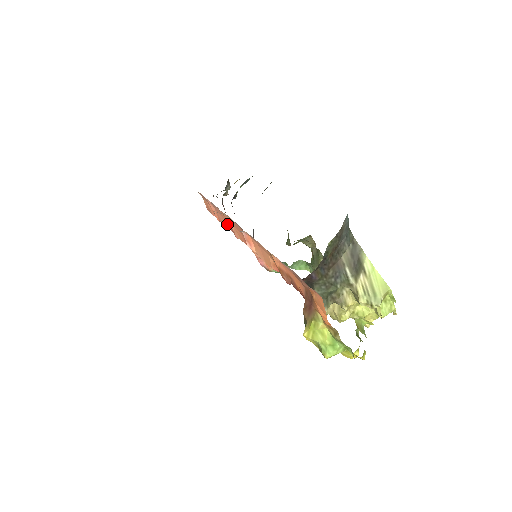
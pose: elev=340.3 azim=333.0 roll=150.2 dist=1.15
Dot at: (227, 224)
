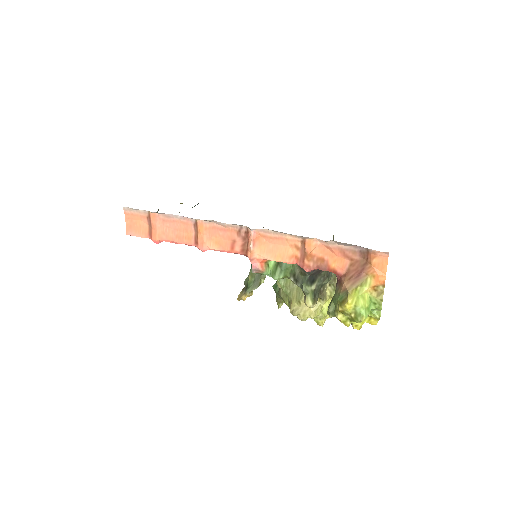
Dot at: (187, 238)
